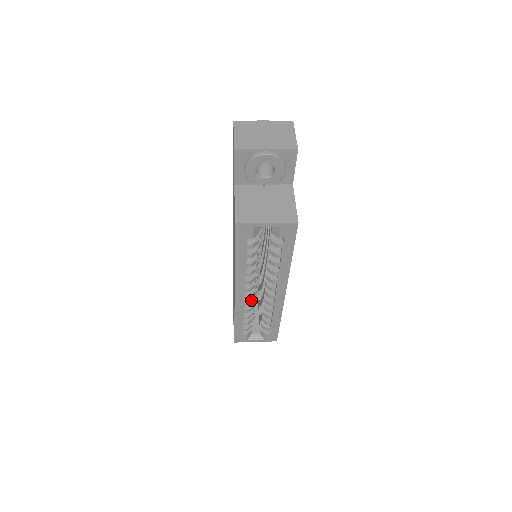
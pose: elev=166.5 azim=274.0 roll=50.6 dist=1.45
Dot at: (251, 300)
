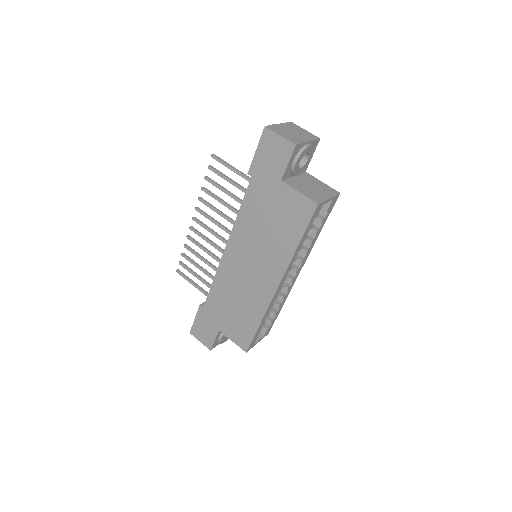
Dot at: occluded
